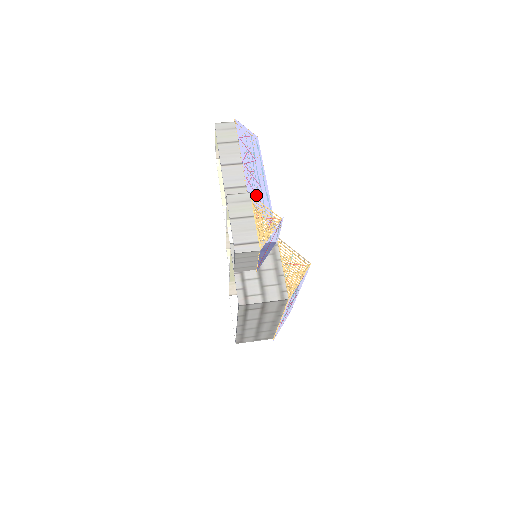
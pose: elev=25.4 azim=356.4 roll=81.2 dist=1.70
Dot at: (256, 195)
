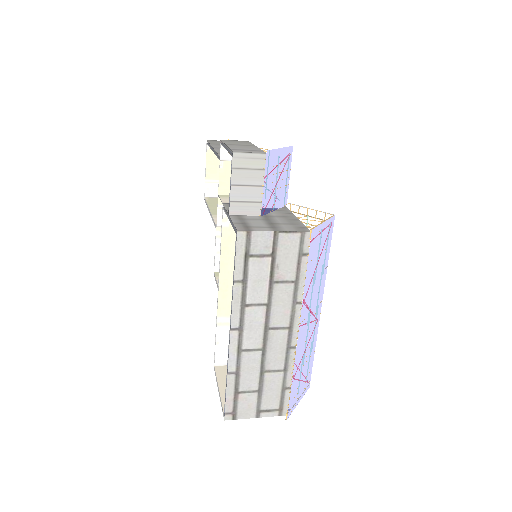
Dot at: occluded
